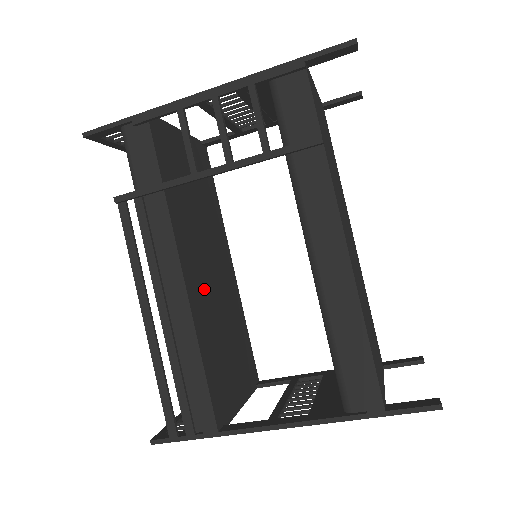
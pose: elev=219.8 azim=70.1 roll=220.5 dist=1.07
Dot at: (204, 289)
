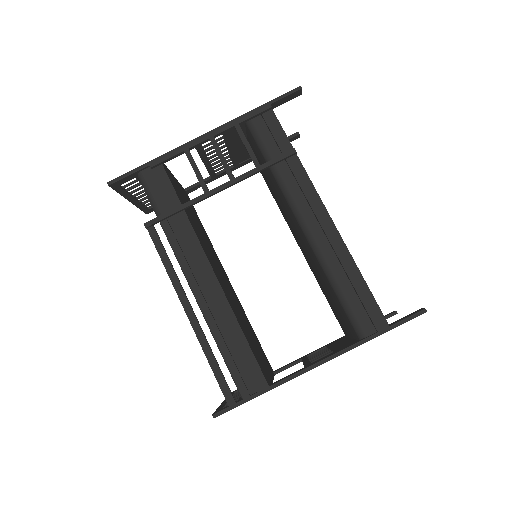
Dot at: (224, 286)
